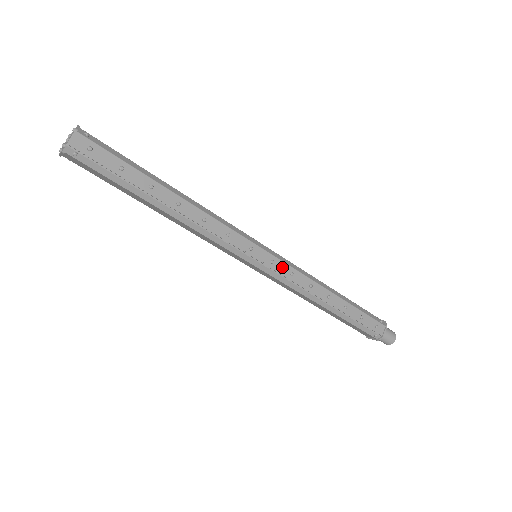
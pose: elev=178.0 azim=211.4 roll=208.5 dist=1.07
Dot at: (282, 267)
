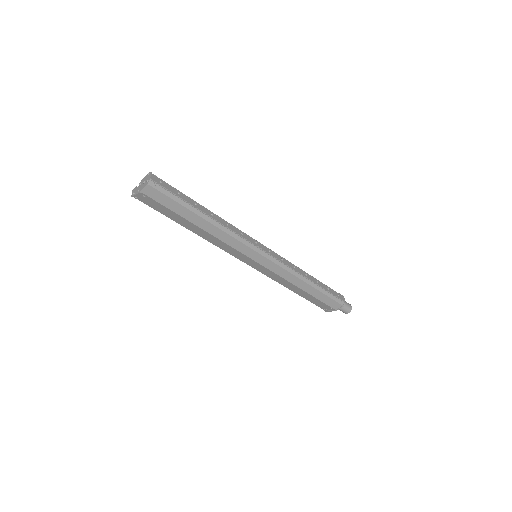
Dot at: (275, 255)
